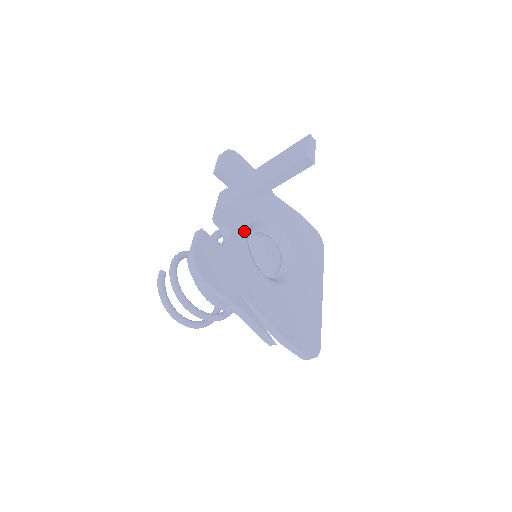
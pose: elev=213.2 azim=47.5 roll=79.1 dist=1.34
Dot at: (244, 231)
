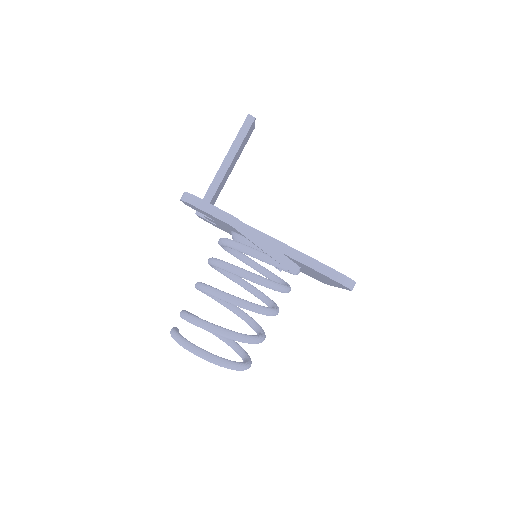
Dot at: occluded
